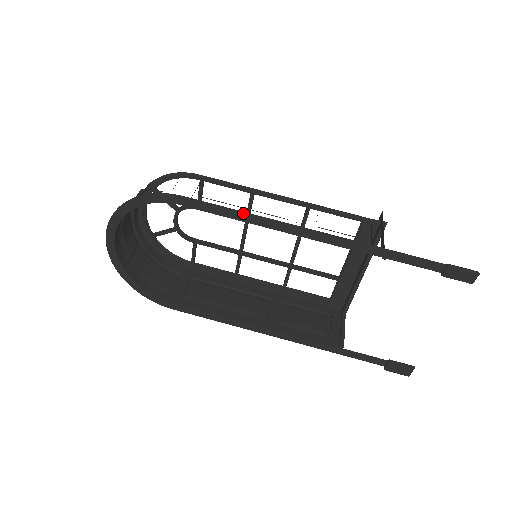
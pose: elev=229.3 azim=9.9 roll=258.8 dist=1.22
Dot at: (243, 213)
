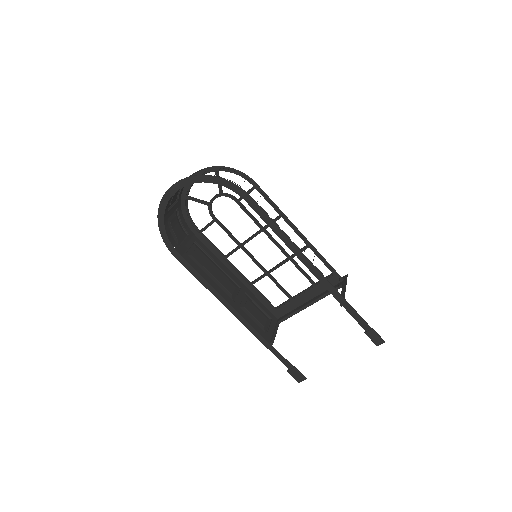
Dot at: (281, 231)
